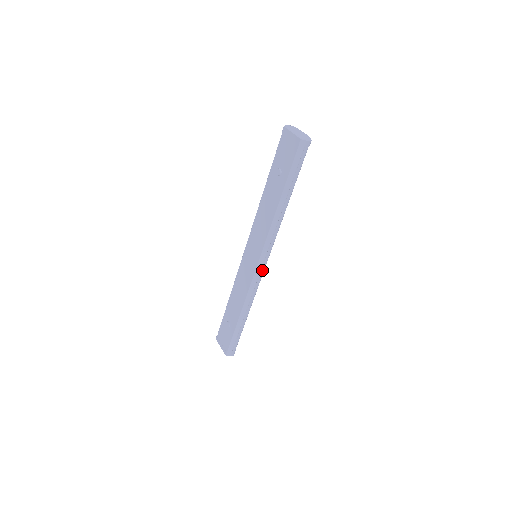
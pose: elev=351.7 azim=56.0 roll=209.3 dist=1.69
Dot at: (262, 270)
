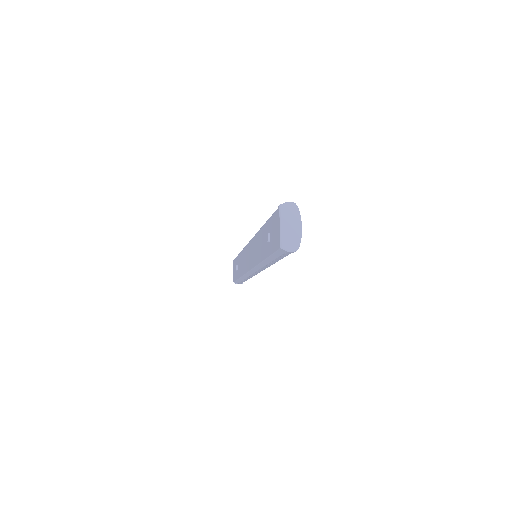
Dot at: (256, 273)
